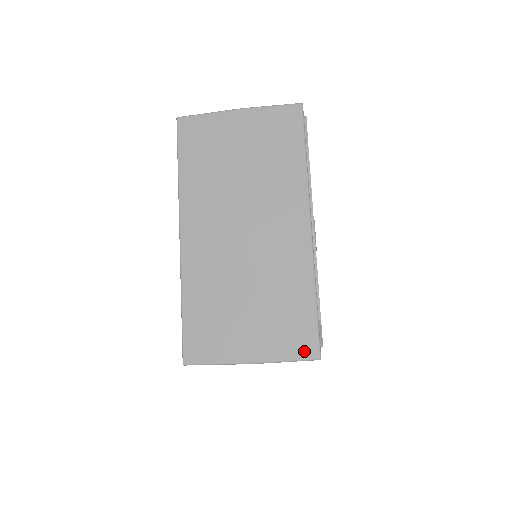
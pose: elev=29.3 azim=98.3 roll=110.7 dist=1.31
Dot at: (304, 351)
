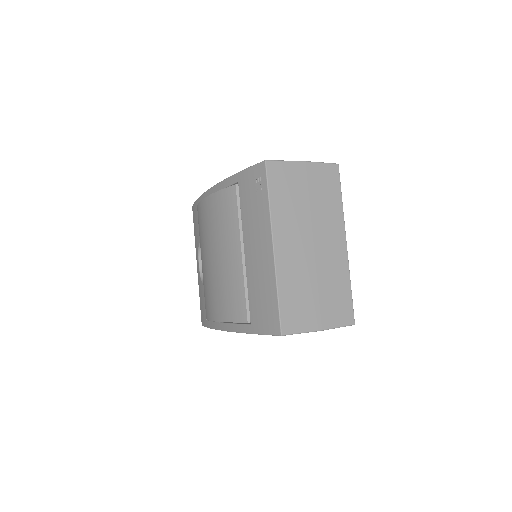
Dot at: (347, 320)
